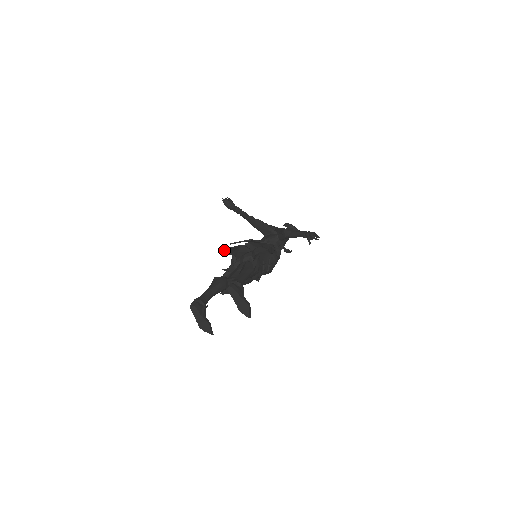
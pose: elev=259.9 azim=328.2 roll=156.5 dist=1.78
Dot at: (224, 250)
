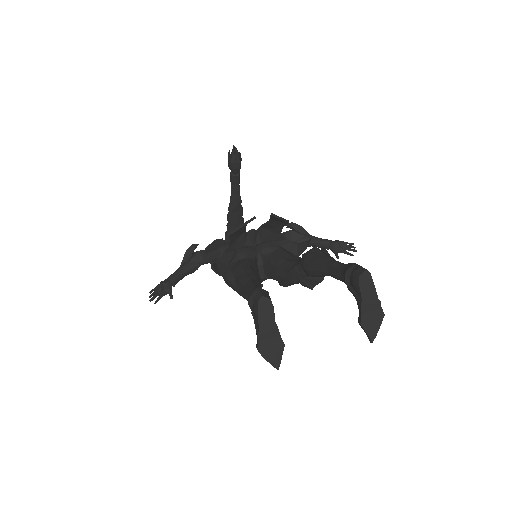
Dot at: (246, 224)
